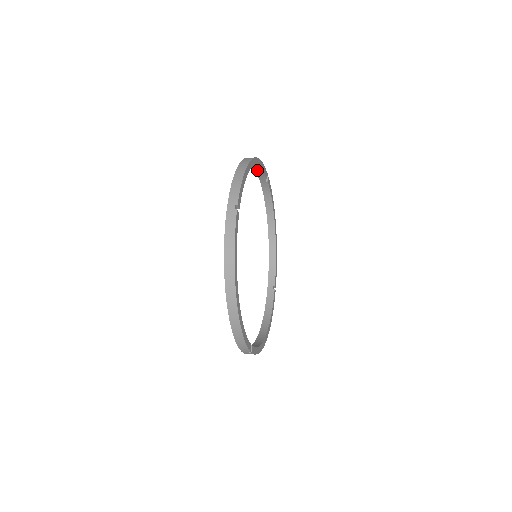
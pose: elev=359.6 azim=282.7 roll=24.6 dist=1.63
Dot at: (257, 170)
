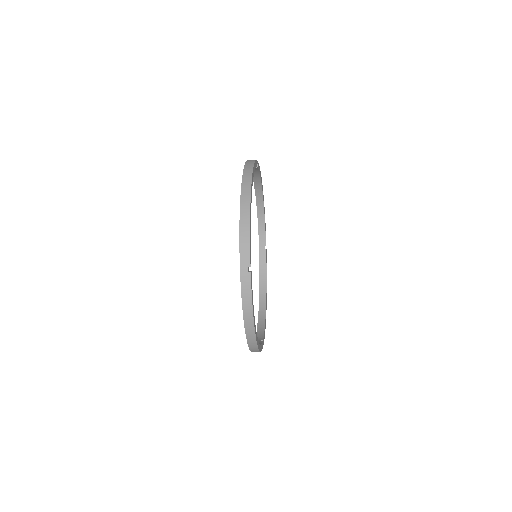
Dot at: occluded
